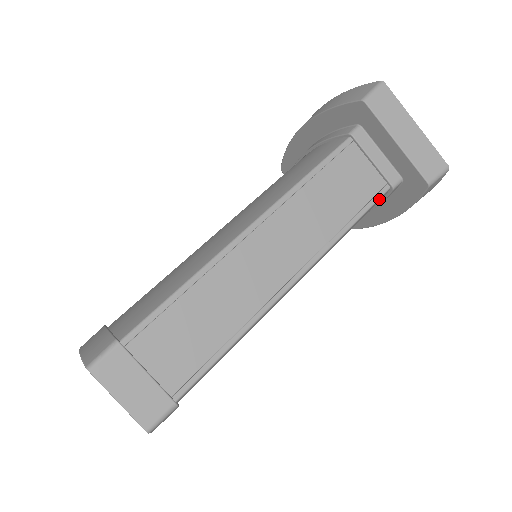
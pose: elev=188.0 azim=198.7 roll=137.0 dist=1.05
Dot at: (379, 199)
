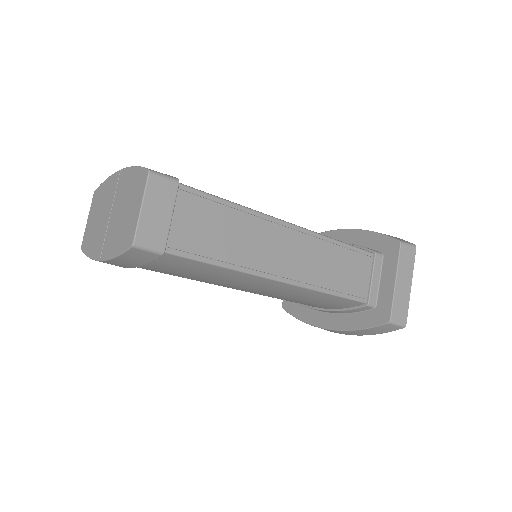
Dot at: (356, 301)
